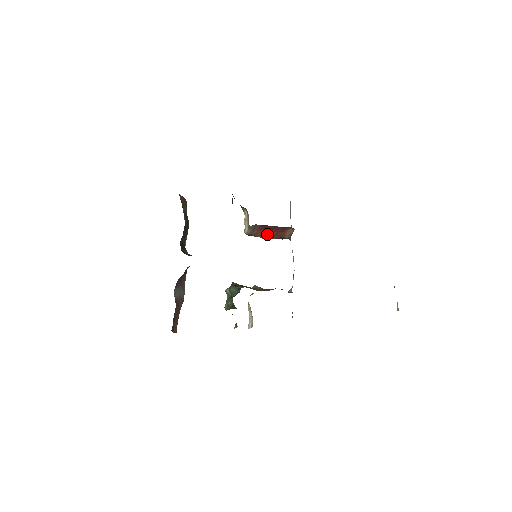
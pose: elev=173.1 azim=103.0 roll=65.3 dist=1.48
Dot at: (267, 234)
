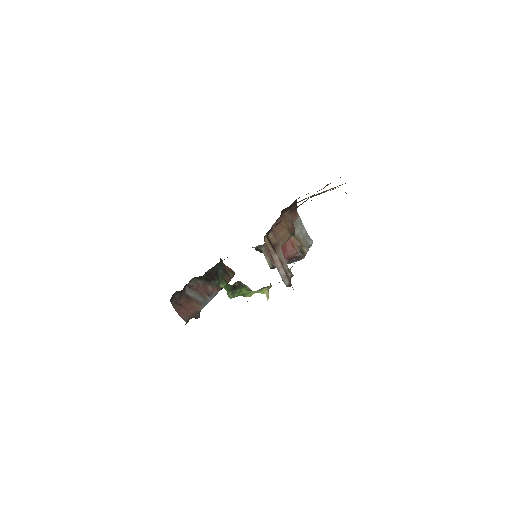
Dot at: occluded
